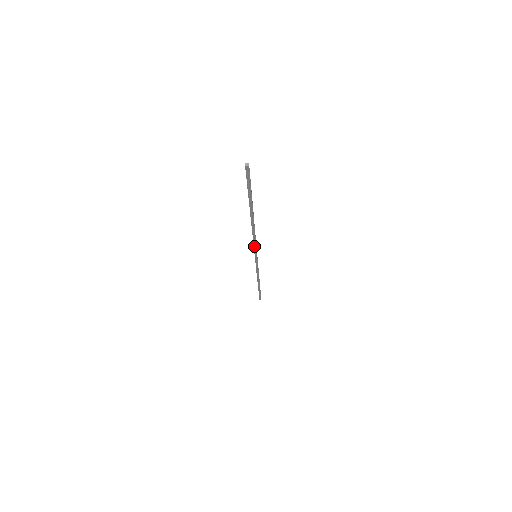
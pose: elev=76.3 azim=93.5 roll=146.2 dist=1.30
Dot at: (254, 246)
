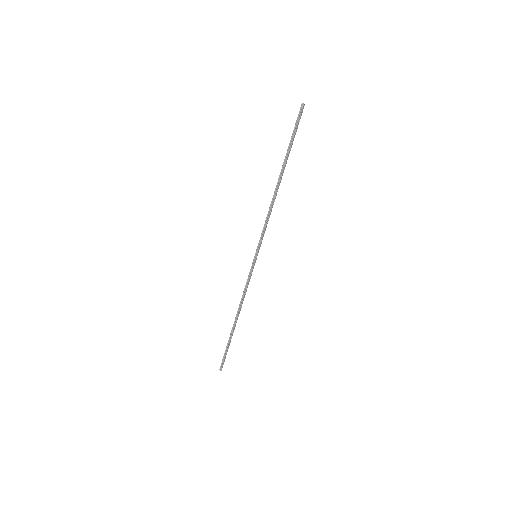
Dot at: (262, 233)
